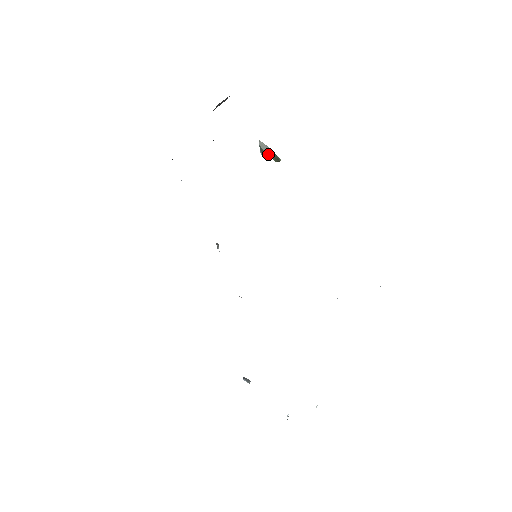
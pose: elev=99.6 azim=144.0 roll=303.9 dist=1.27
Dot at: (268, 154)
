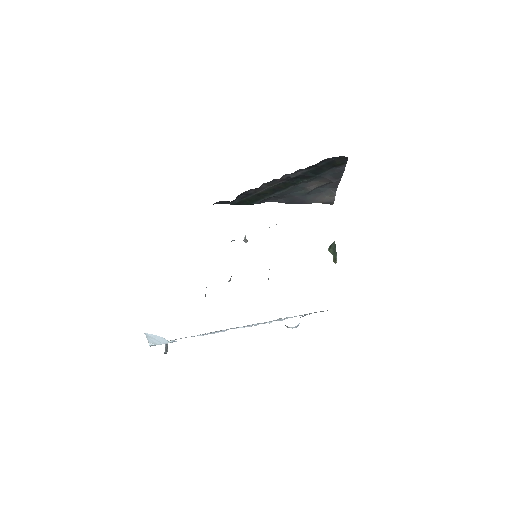
Dot at: (332, 251)
